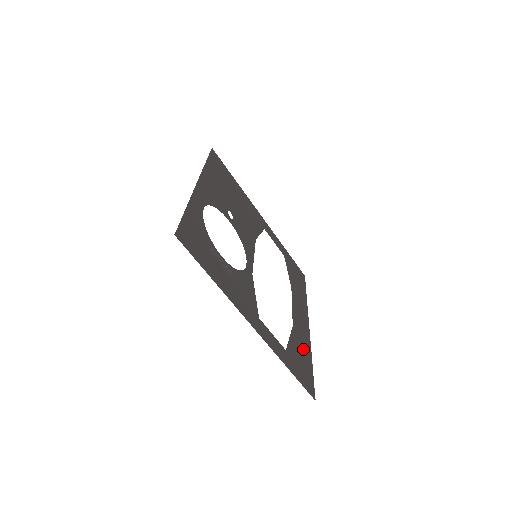
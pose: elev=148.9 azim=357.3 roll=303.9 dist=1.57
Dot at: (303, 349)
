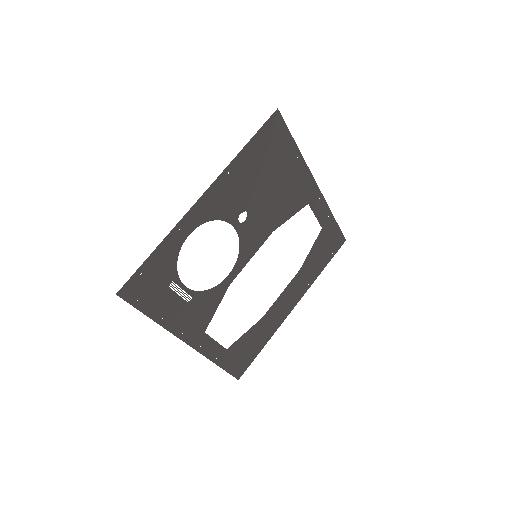
Dot at: (260, 337)
